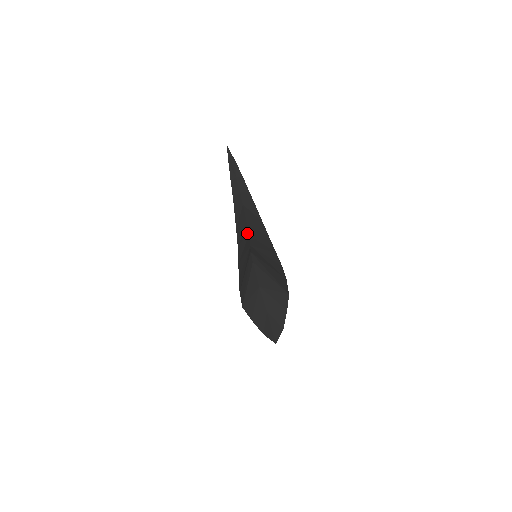
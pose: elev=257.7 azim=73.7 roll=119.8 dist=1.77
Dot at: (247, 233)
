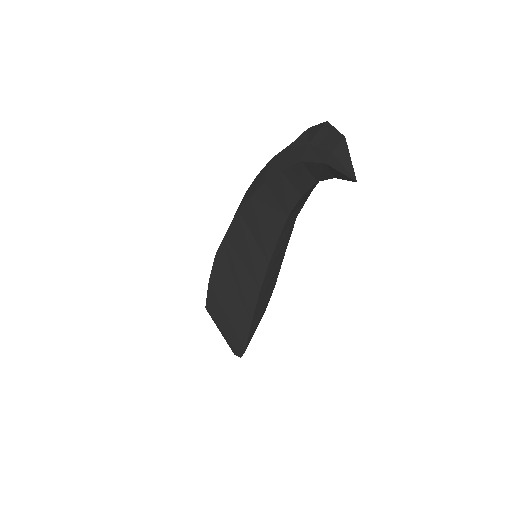
Dot at: (260, 278)
